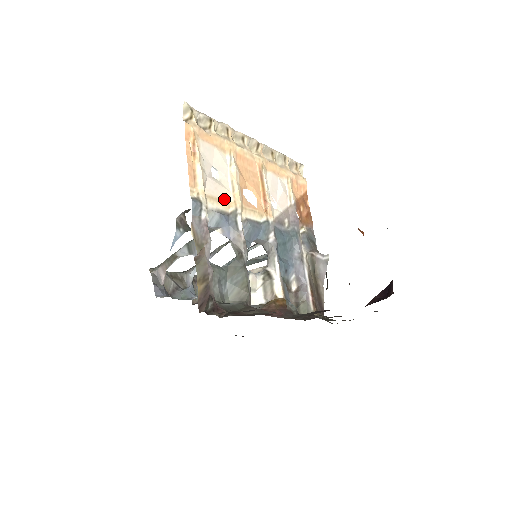
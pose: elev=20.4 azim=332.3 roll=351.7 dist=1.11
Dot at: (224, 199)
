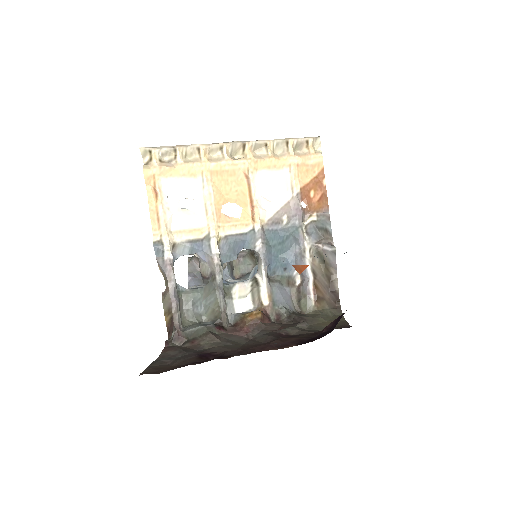
Dot at: (196, 227)
